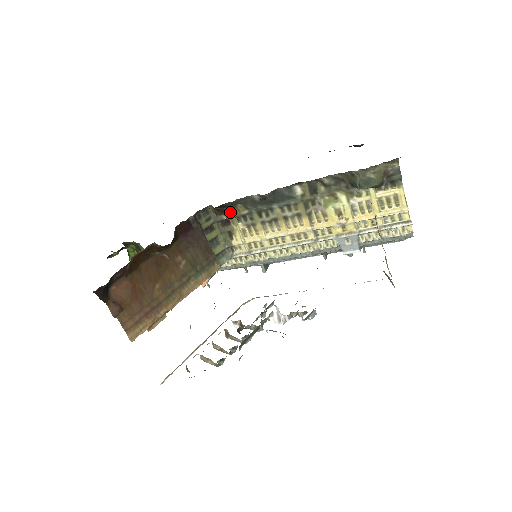
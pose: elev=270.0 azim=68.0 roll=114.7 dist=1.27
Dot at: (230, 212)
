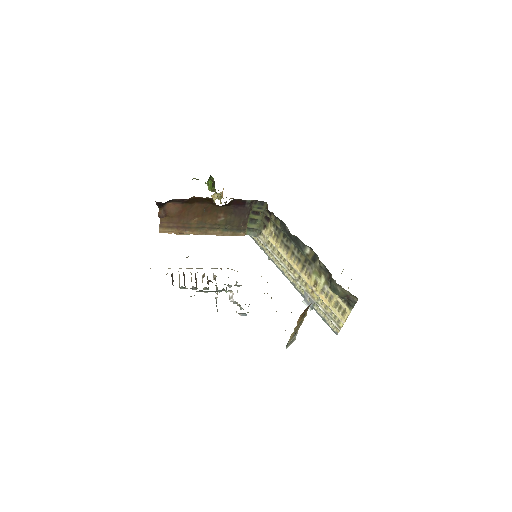
Dot at: (273, 217)
